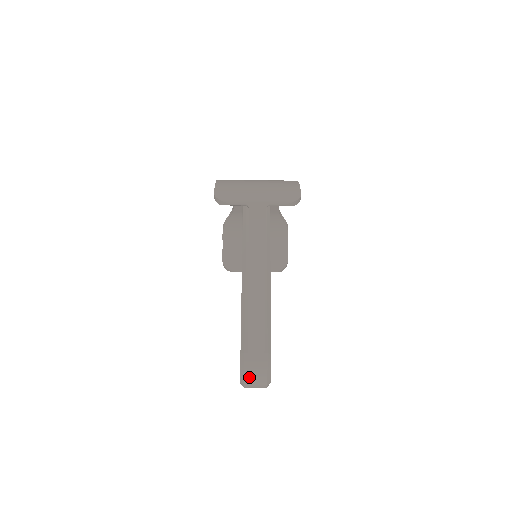
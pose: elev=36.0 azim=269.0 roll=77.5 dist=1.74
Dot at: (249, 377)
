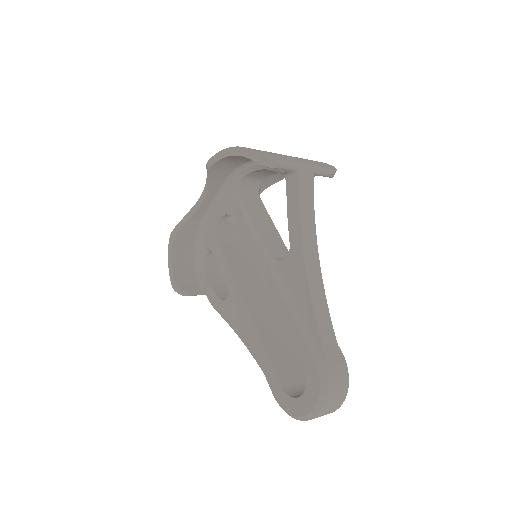
Dot at: (331, 395)
